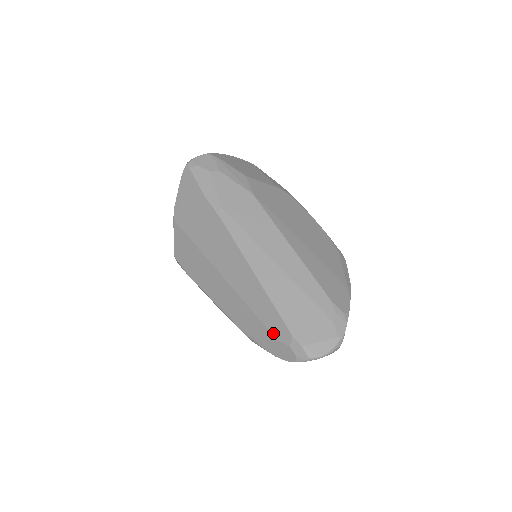
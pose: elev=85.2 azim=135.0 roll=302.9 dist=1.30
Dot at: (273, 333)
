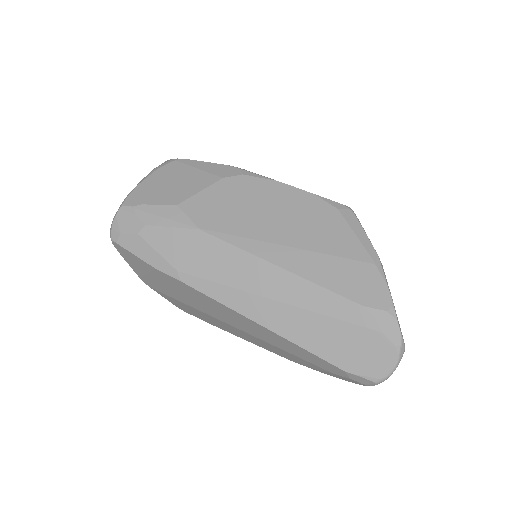
Dot at: (324, 369)
